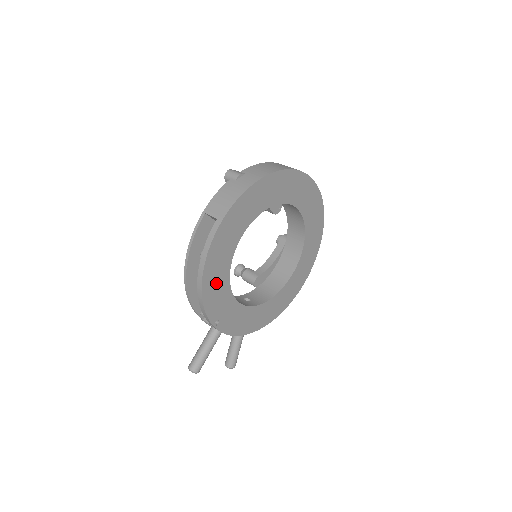
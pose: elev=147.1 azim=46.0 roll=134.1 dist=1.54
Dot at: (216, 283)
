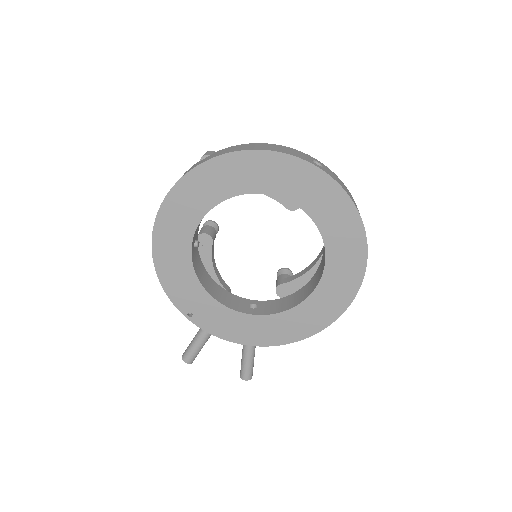
Dot at: (175, 270)
